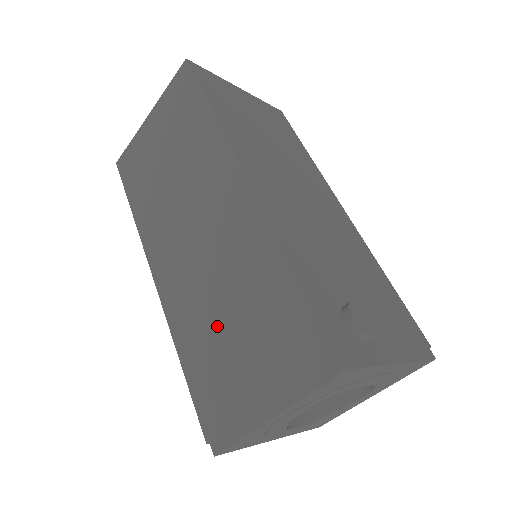
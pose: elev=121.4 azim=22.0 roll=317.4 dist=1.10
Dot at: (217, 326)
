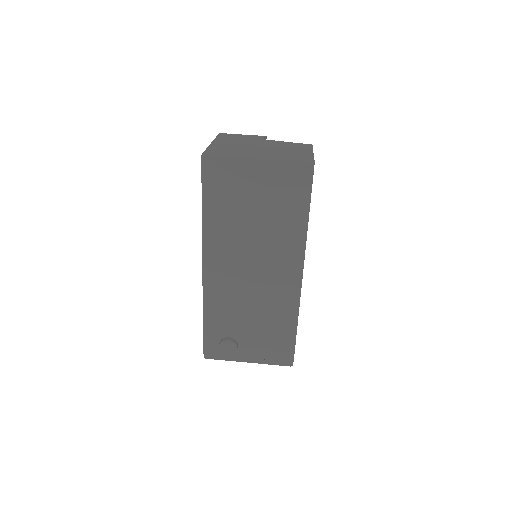
Dot at: occluded
